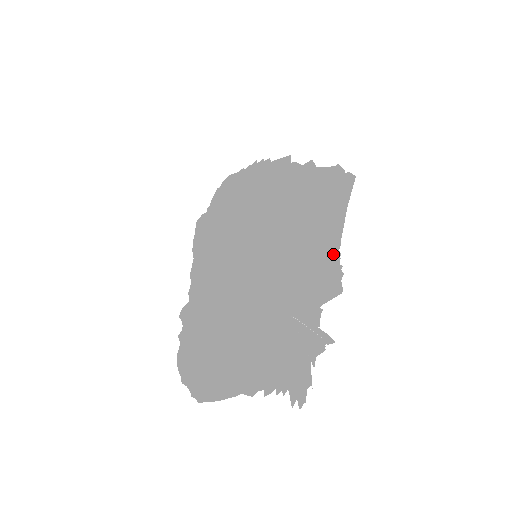
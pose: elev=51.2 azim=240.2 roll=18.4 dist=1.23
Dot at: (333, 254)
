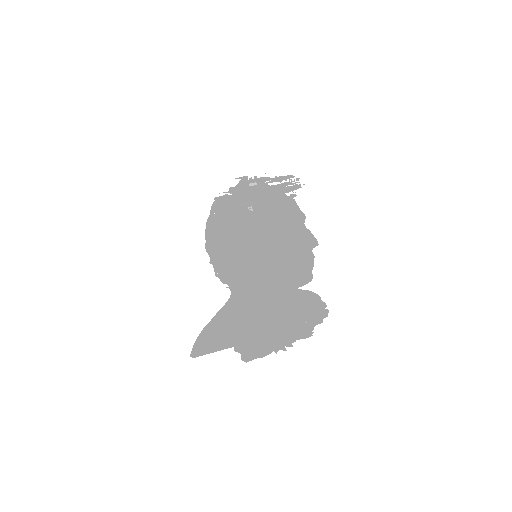
Dot at: (271, 351)
